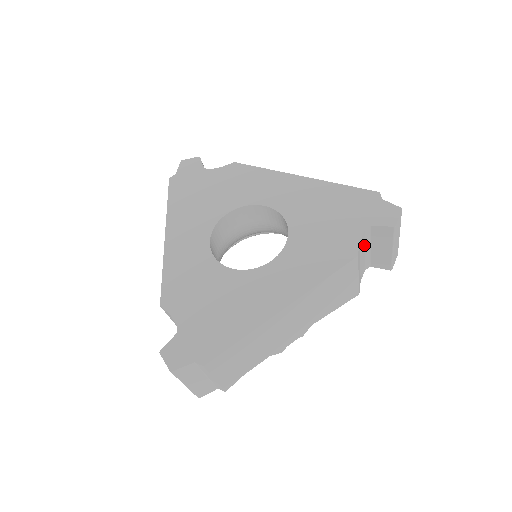
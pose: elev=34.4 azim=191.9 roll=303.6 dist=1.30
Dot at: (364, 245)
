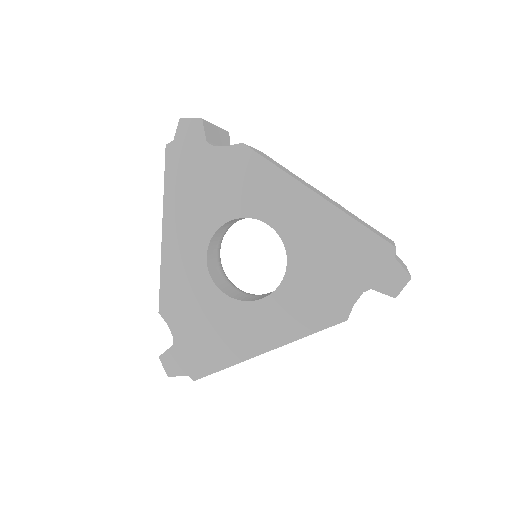
Dot at: occluded
